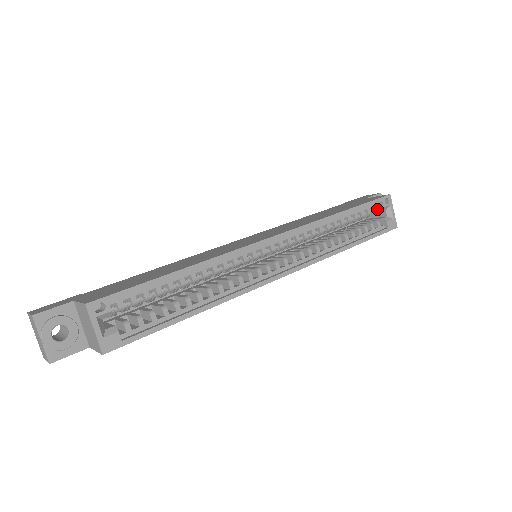
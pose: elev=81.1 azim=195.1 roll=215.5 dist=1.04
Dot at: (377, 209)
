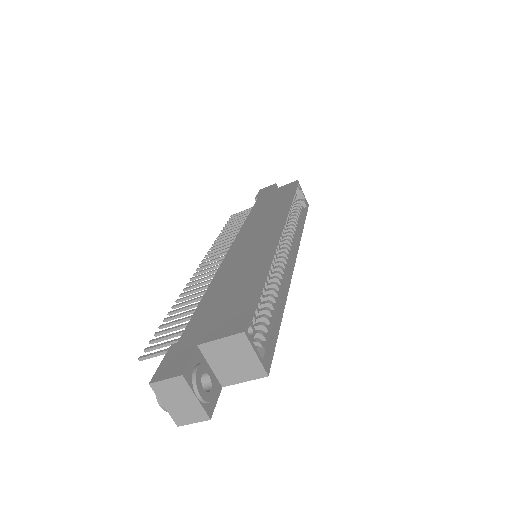
Dot at: (295, 194)
